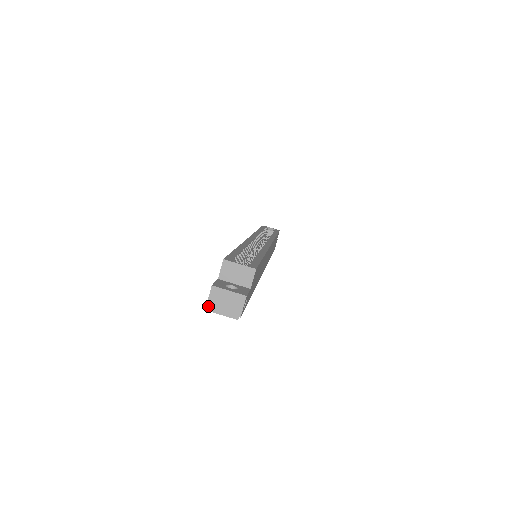
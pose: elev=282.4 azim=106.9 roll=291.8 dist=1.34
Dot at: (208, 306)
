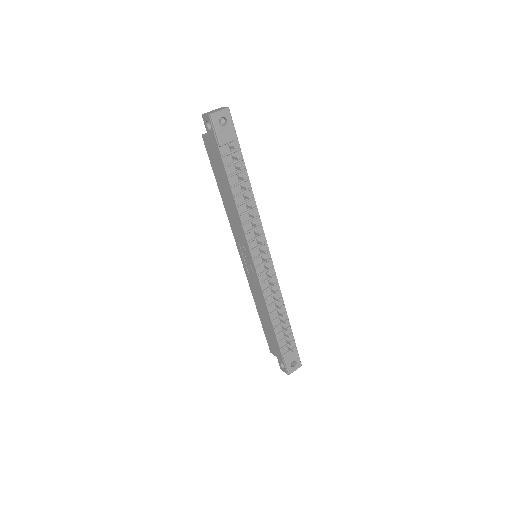
Dot at: (209, 114)
